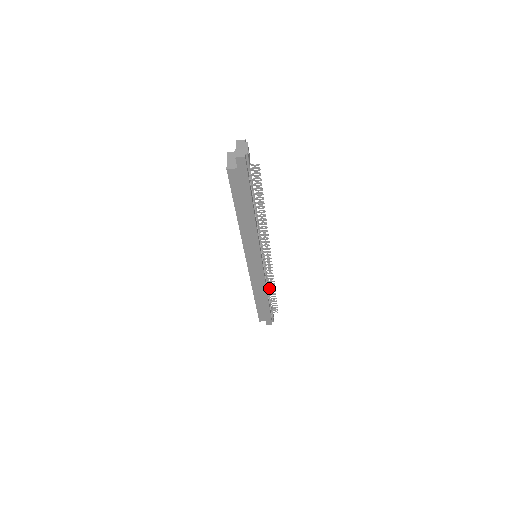
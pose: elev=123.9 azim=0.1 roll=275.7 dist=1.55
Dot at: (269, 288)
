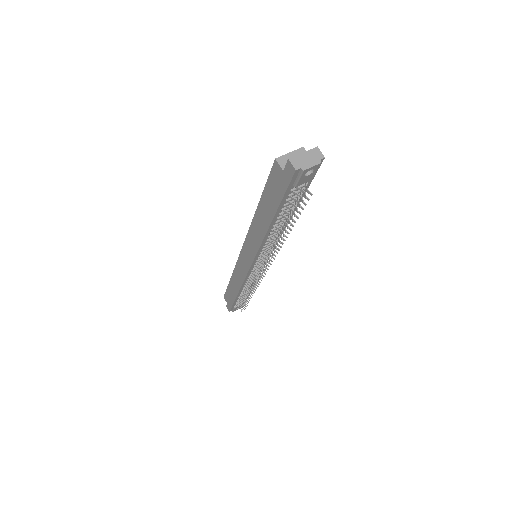
Dot at: (250, 289)
